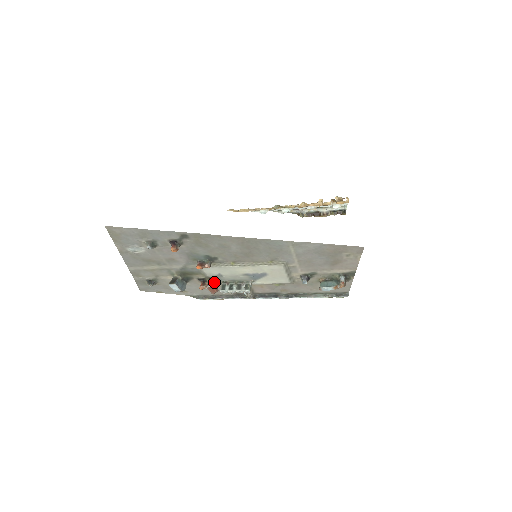
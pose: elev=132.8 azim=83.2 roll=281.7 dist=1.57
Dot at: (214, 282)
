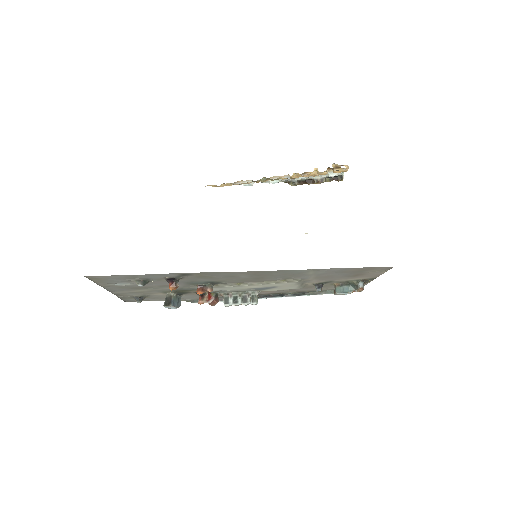
Dot at: (215, 296)
